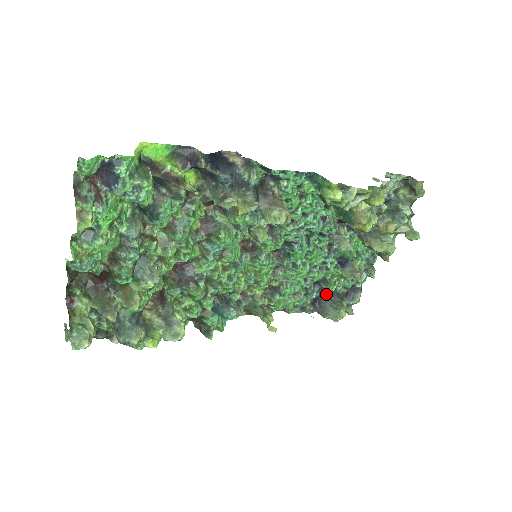
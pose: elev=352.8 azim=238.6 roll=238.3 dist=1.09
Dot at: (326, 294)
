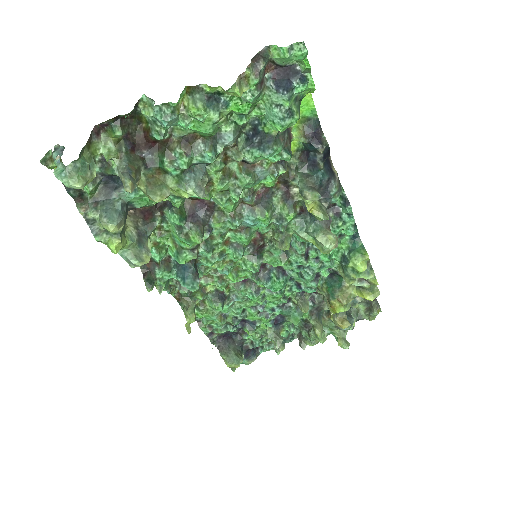
Dot at: (235, 337)
